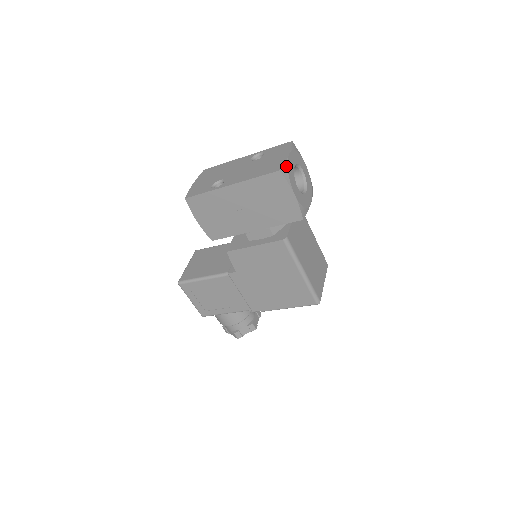
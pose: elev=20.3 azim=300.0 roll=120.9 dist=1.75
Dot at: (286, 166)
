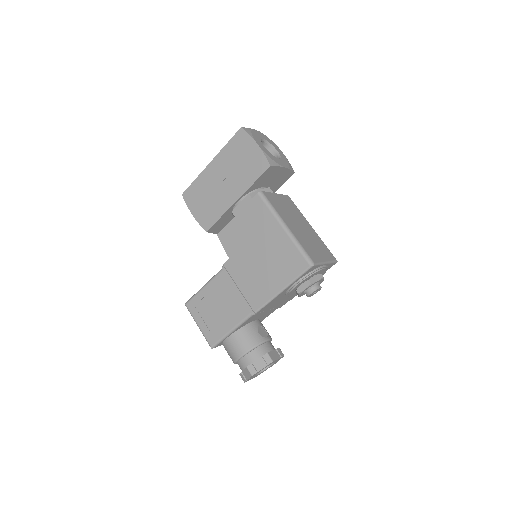
Dot at: (250, 130)
